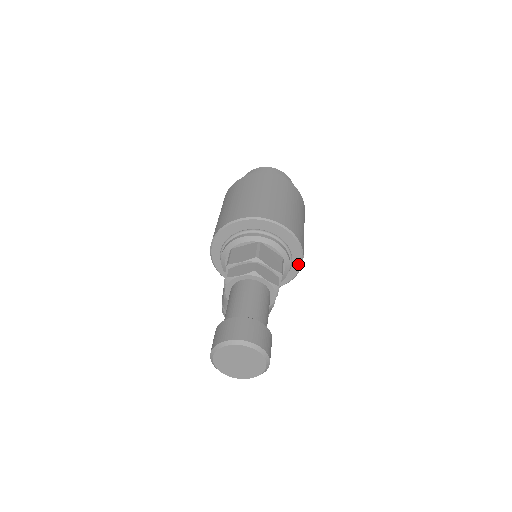
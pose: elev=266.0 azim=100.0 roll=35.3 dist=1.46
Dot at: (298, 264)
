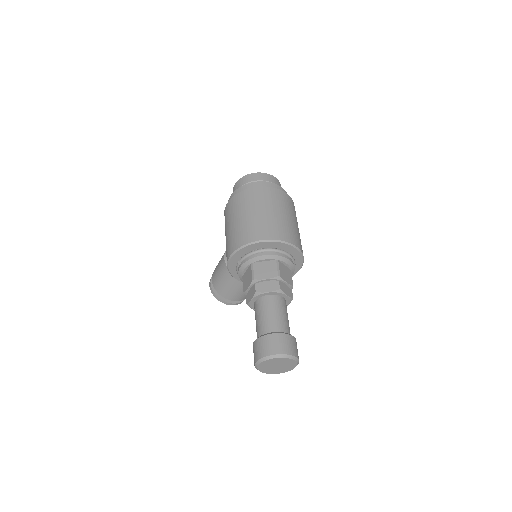
Dot at: (297, 270)
